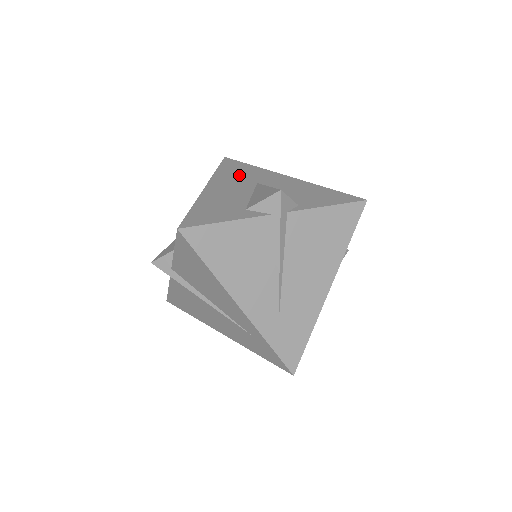
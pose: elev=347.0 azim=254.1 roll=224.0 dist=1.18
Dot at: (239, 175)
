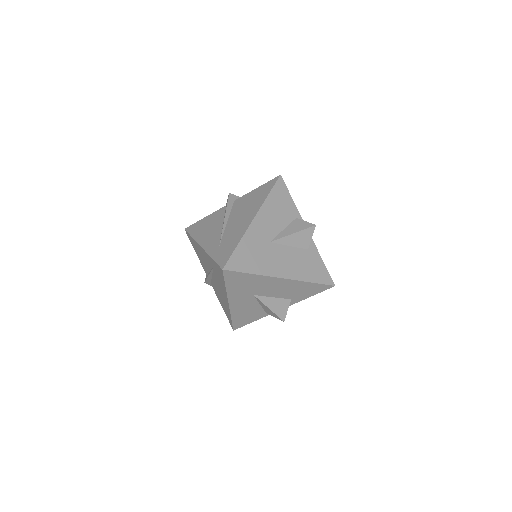
Dot at: occluded
